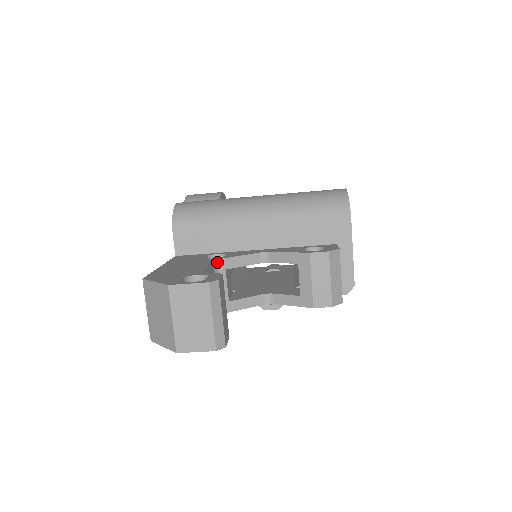
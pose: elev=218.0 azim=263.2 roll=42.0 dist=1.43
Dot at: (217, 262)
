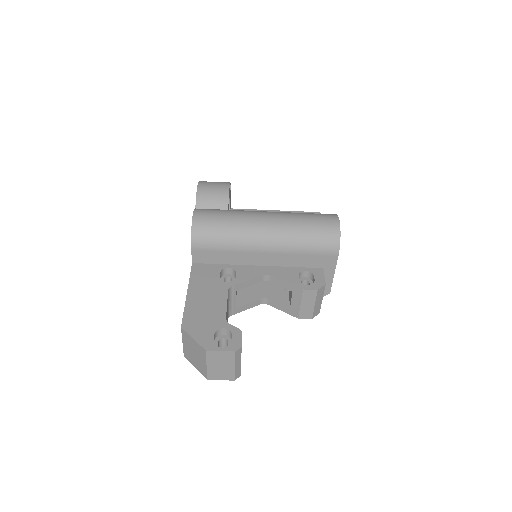
Dot at: (230, 288)
